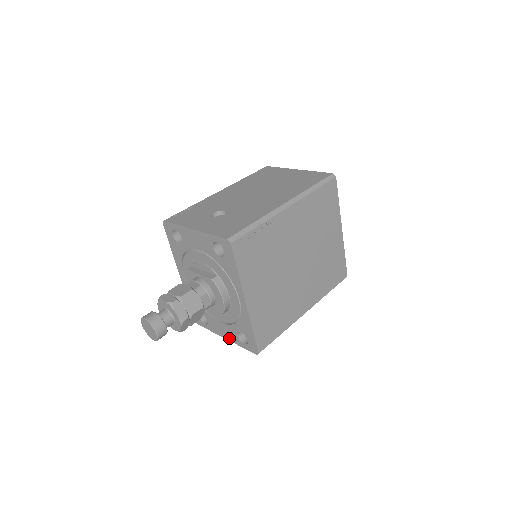
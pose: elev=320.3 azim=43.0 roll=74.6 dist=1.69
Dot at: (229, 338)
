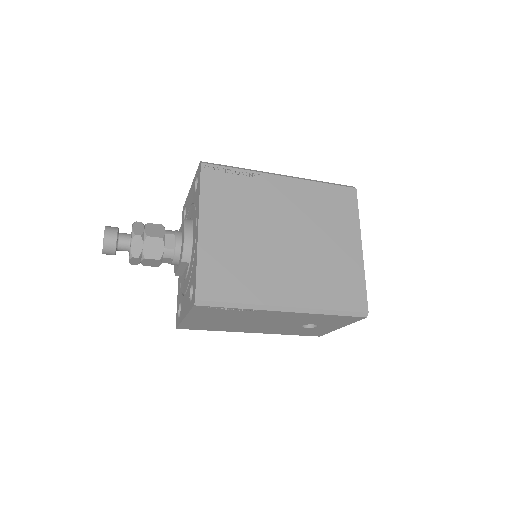
Dot at: (186, 312)
